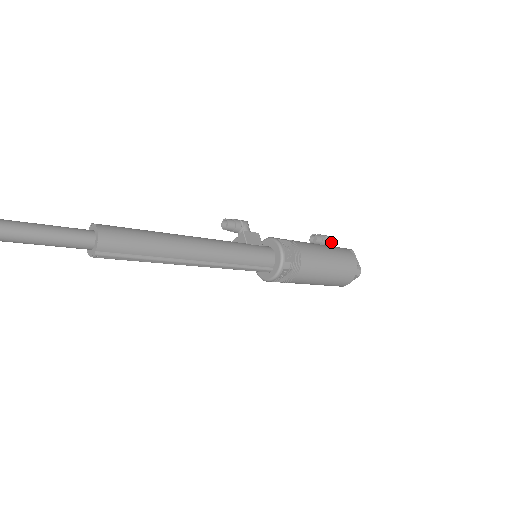
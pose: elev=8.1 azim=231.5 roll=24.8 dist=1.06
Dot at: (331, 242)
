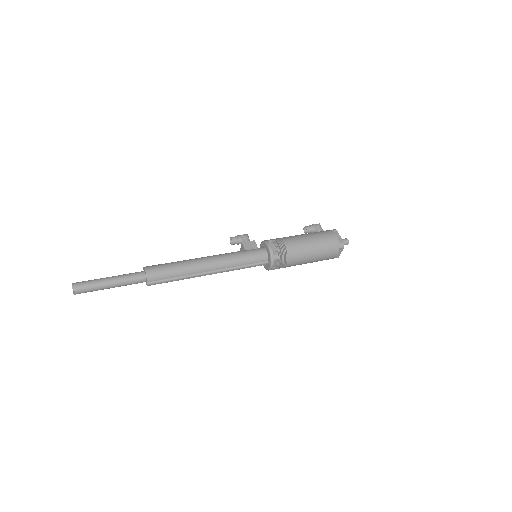
Dot at: (320, 228)
